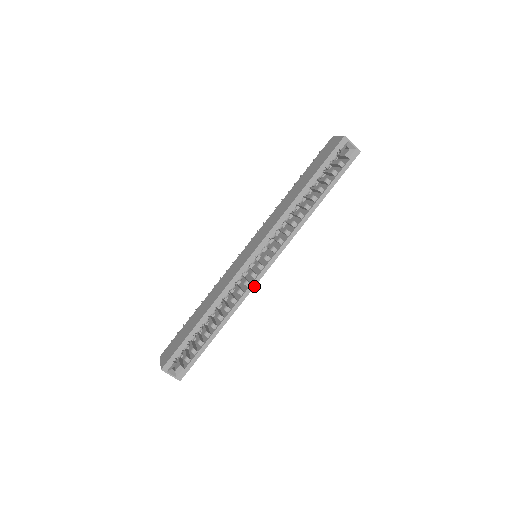
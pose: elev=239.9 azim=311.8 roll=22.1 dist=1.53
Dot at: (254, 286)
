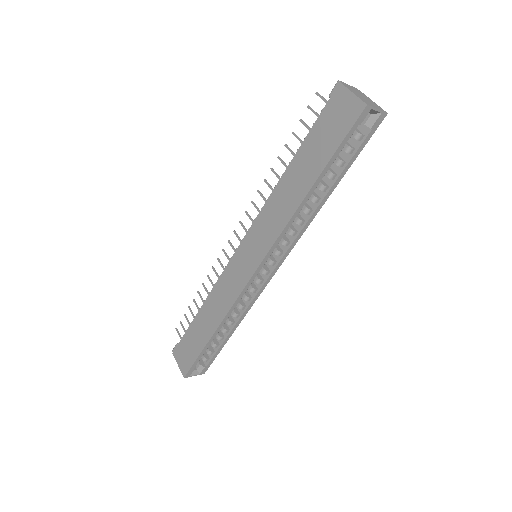
Dot at: (262, 290)
